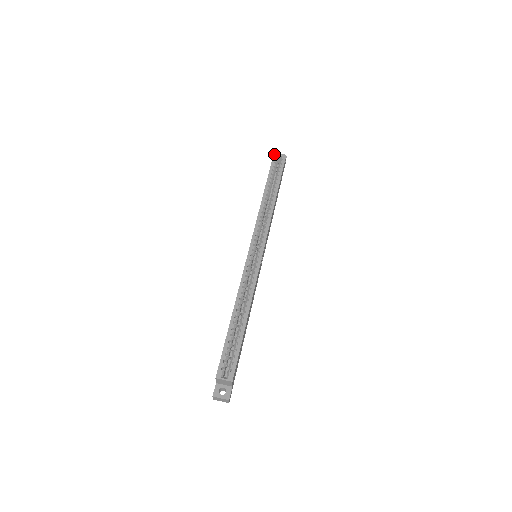
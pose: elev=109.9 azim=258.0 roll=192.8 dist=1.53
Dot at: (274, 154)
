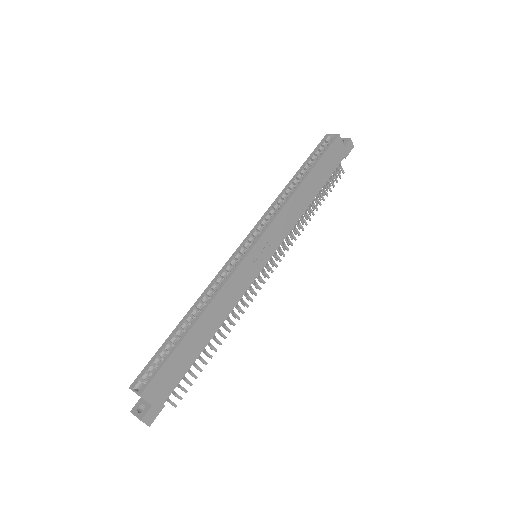
Dot at: (325, 136)
